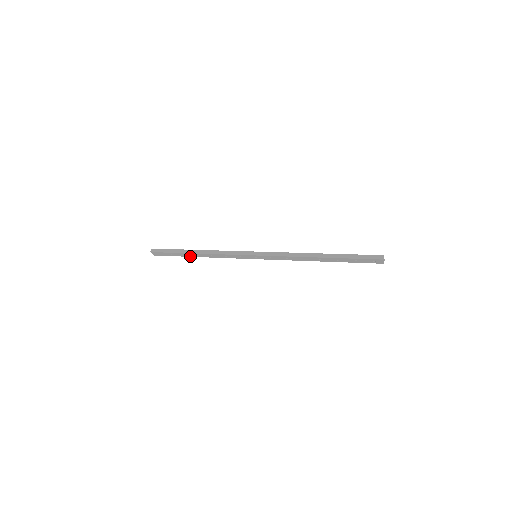
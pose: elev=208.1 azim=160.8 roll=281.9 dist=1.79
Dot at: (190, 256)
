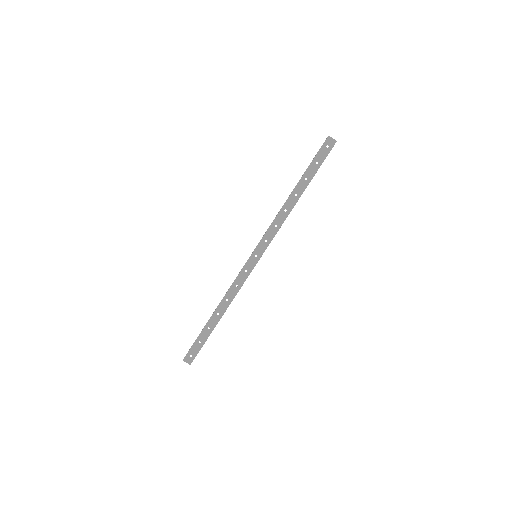
Dot at: (214, 326)
